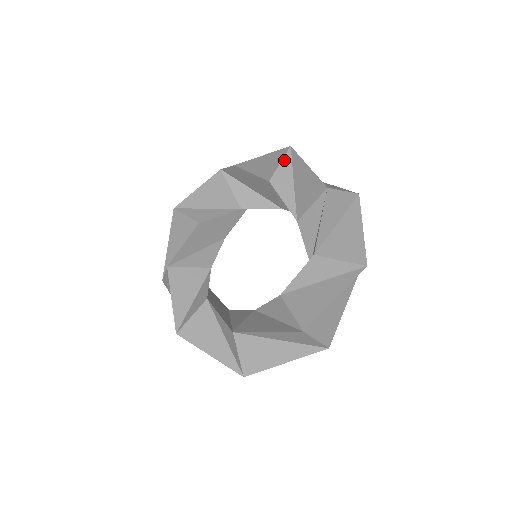
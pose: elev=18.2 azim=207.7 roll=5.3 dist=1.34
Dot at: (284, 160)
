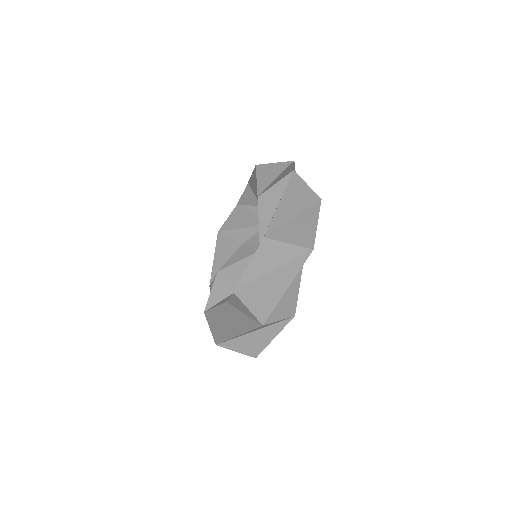
Dot at: (245, 190)
